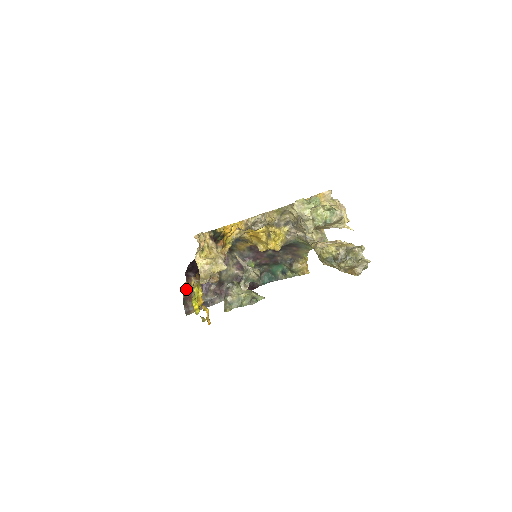
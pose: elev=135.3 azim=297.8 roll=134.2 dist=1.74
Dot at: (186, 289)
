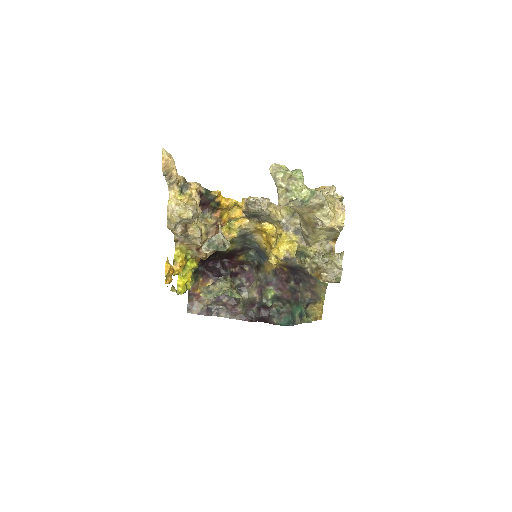
Dot at: (197, 284)
